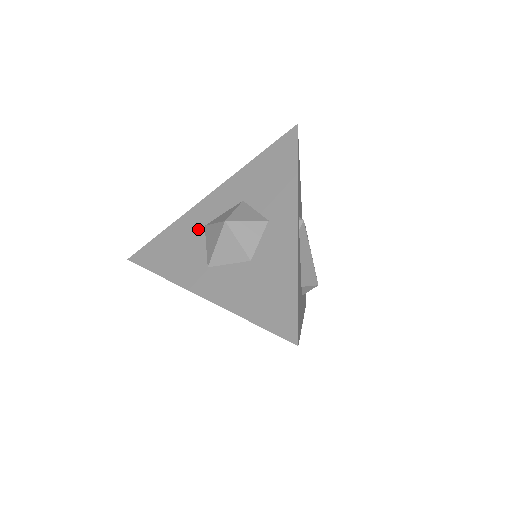
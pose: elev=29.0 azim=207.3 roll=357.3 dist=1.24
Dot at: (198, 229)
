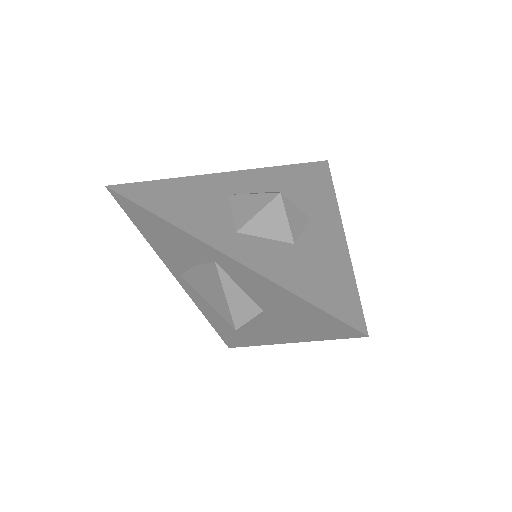
Dot at: (219, 194)
